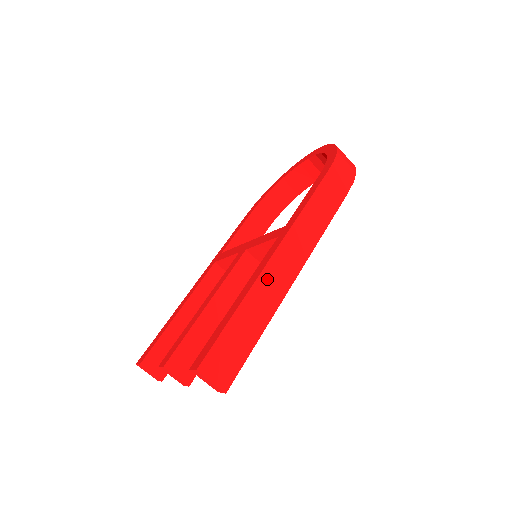
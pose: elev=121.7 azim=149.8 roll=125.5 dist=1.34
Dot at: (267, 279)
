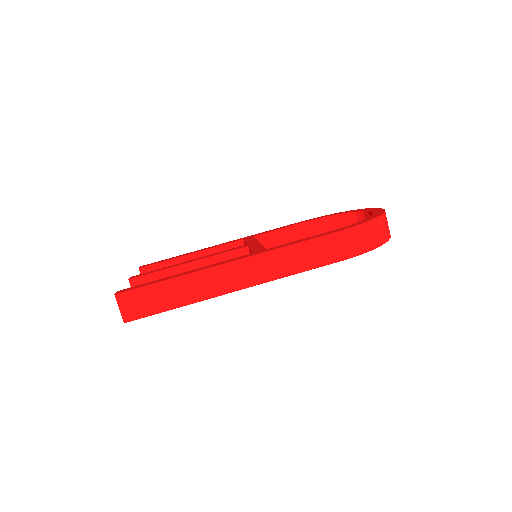
Dot at: (211, 275)
